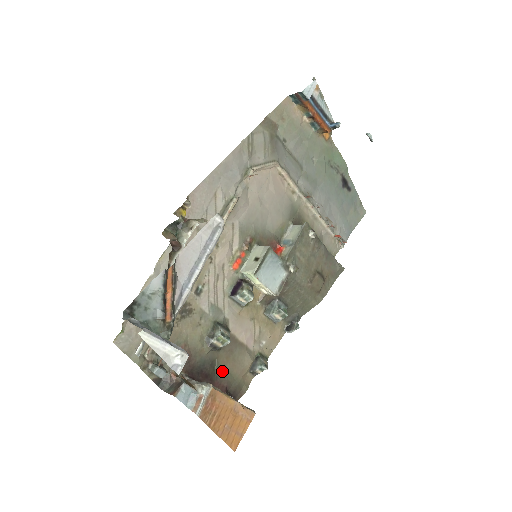
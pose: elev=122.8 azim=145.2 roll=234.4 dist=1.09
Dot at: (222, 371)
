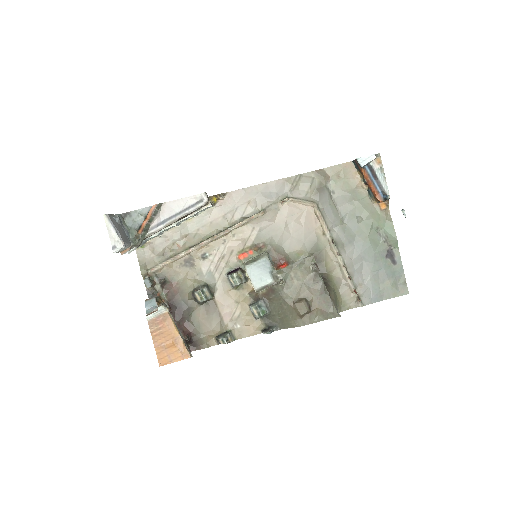
Dot at: (194, 320)
